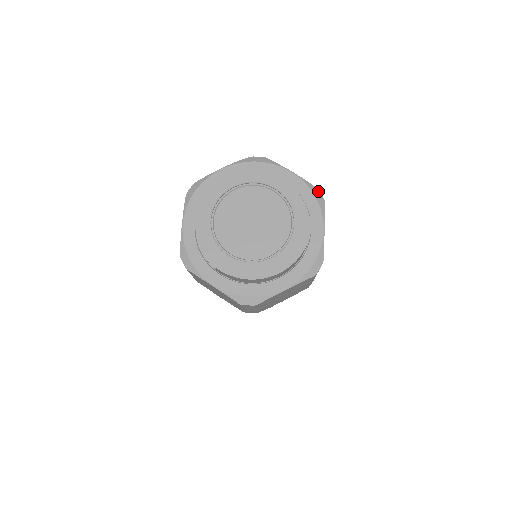
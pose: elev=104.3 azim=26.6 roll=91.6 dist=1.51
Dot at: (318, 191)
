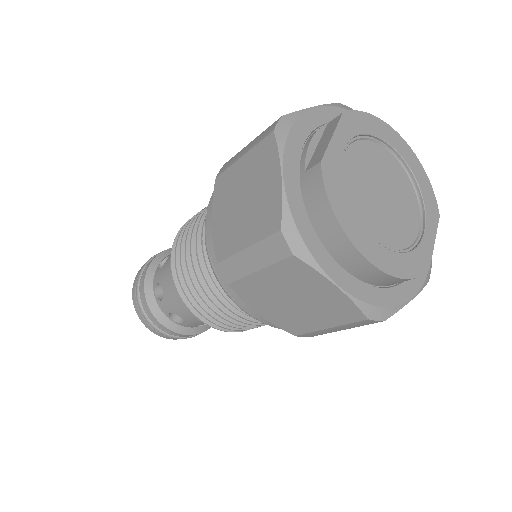
Dot at: (431, 267)
